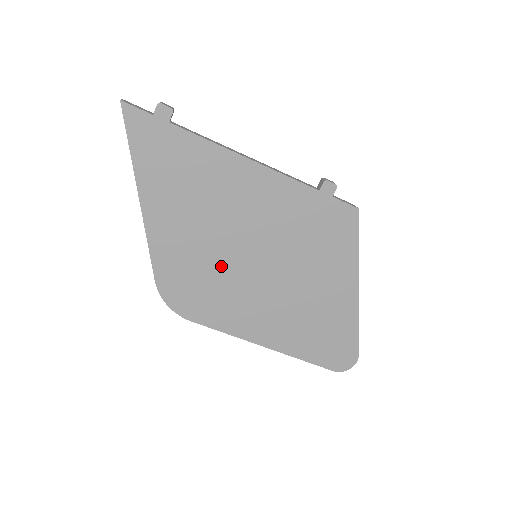
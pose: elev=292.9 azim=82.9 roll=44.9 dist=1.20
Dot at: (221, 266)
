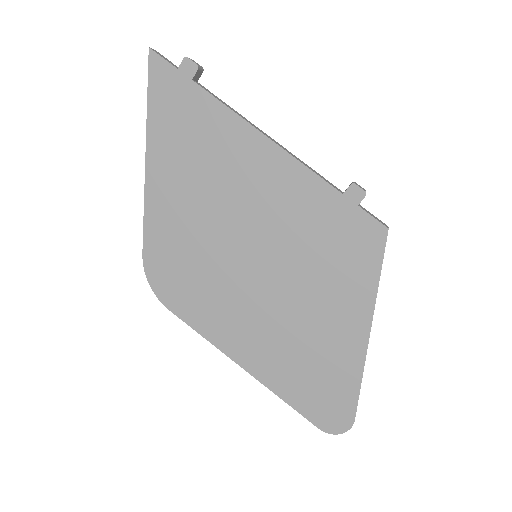
Dot at: (214, 256)
